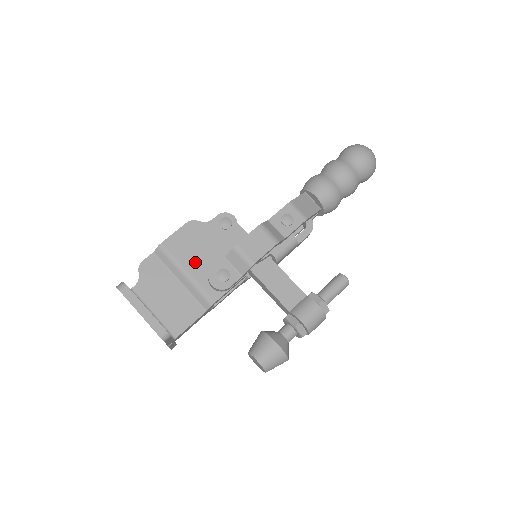
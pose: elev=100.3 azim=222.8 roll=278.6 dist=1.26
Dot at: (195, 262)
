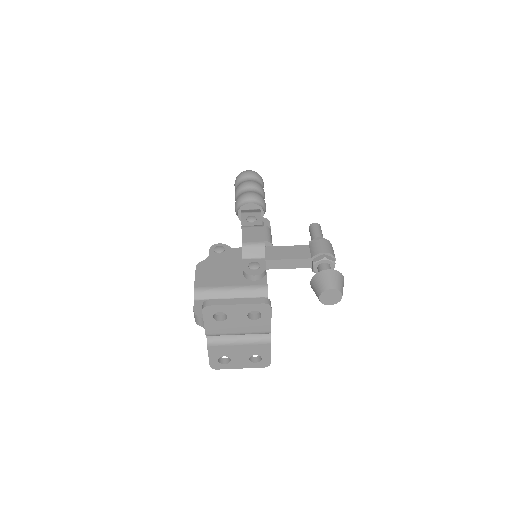
Dot at: (228, 279)
